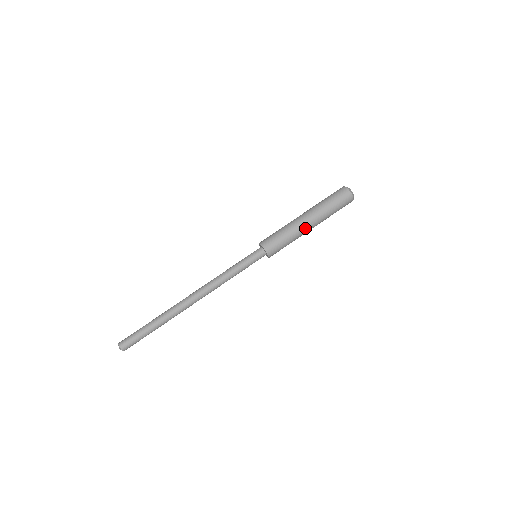
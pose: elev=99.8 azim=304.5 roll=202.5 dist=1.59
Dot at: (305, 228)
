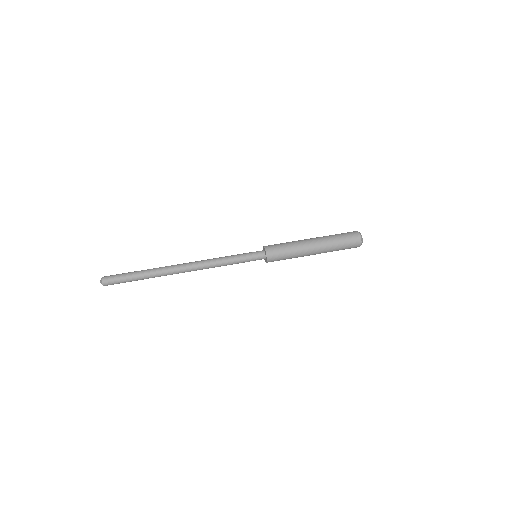
Dot at: (308, 246)
